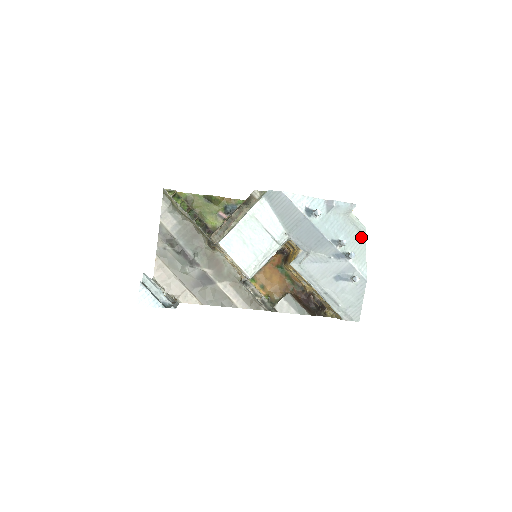
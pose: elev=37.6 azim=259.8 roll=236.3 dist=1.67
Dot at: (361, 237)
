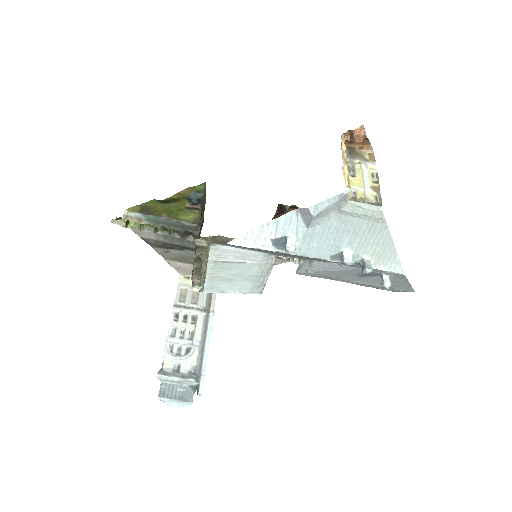
Dot at: (377, 226)
